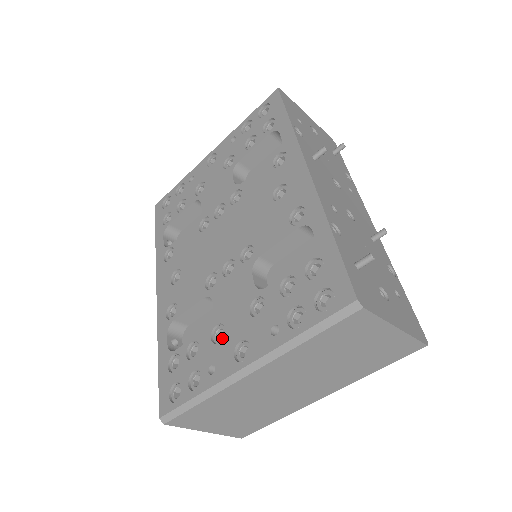
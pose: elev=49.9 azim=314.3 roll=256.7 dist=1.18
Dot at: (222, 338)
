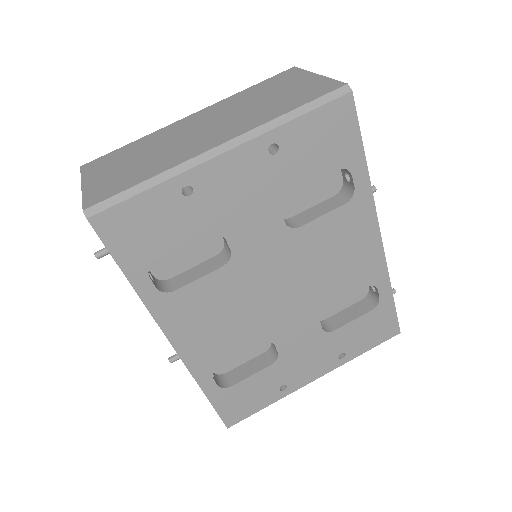
Dot at: occluded
